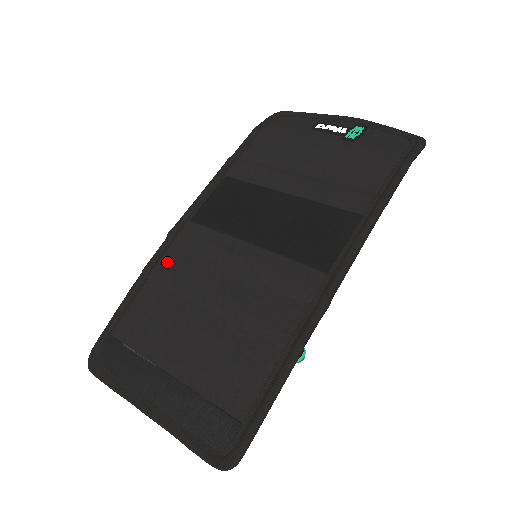
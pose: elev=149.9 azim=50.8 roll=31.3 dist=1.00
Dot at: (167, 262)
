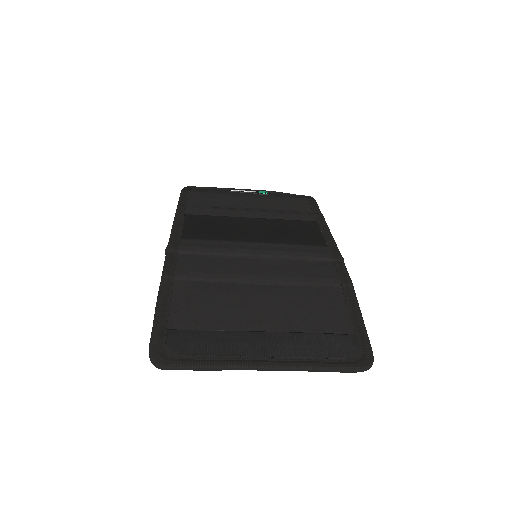
Dot at: (185, 266)
